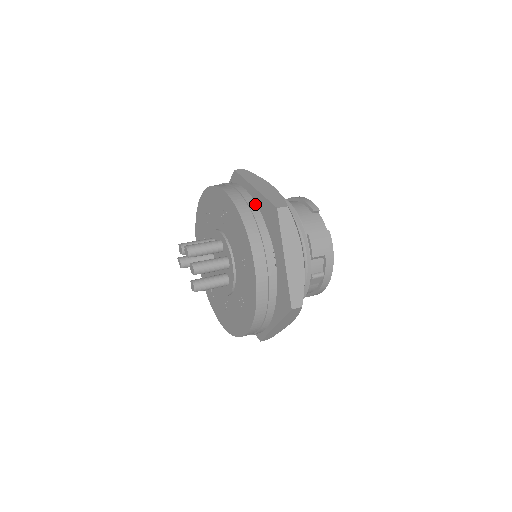
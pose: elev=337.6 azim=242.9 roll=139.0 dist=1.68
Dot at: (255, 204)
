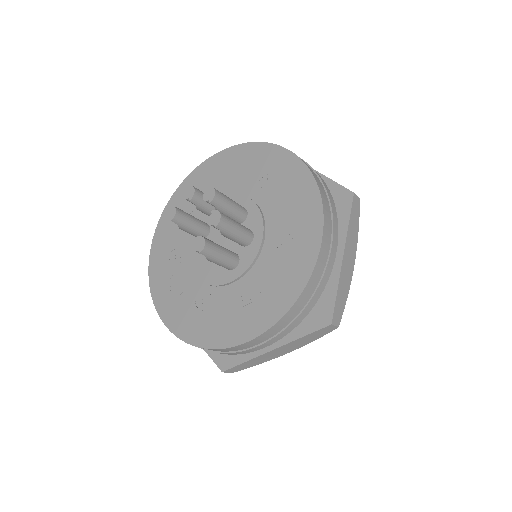
Dot at: (322, 179)
